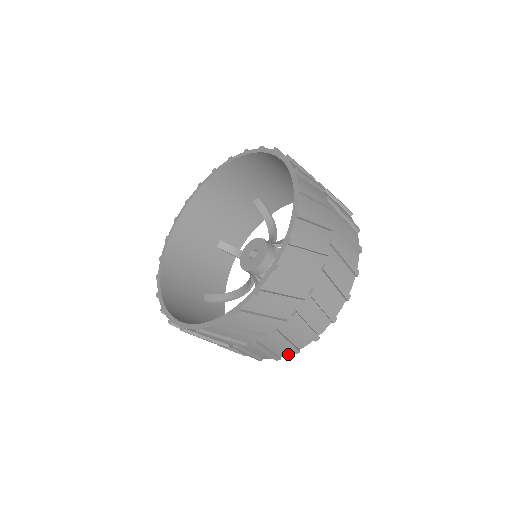
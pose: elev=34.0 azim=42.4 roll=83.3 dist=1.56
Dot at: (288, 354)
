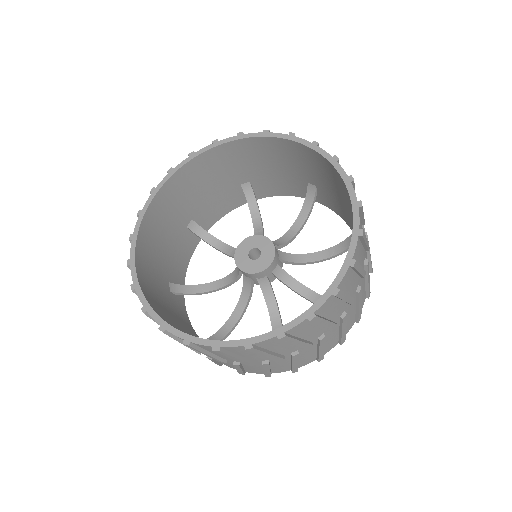
Dot at: occluded
